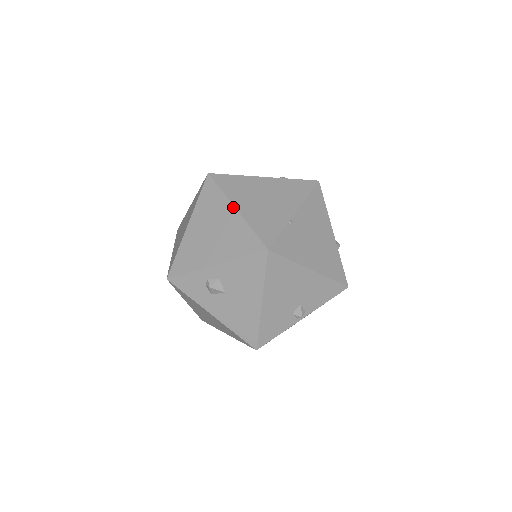
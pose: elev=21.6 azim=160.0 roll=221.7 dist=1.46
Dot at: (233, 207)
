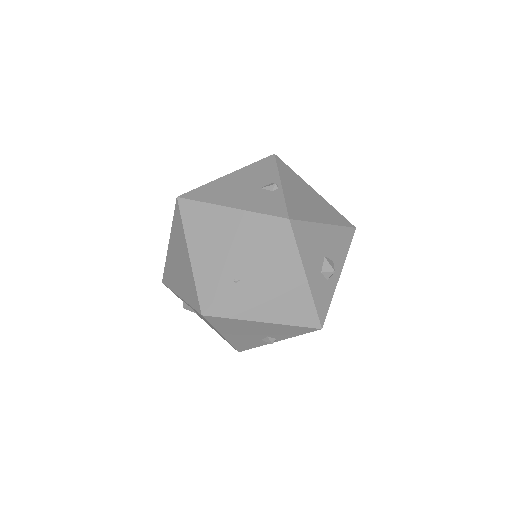
Dot at: (187, 251)
